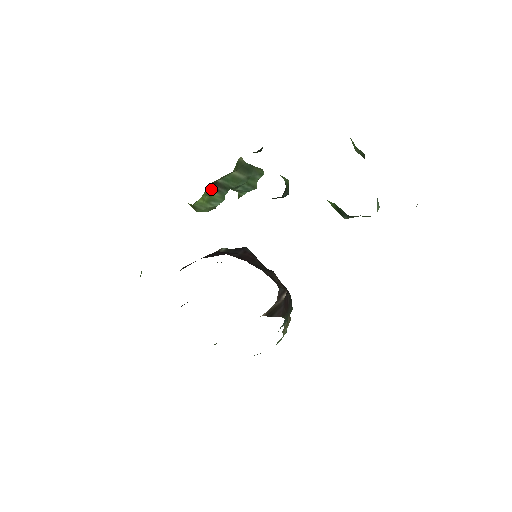
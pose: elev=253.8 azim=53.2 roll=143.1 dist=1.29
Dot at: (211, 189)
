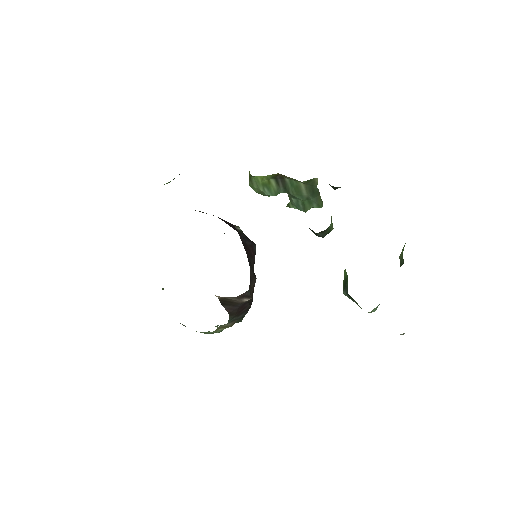
Dot at: (275, 178)
